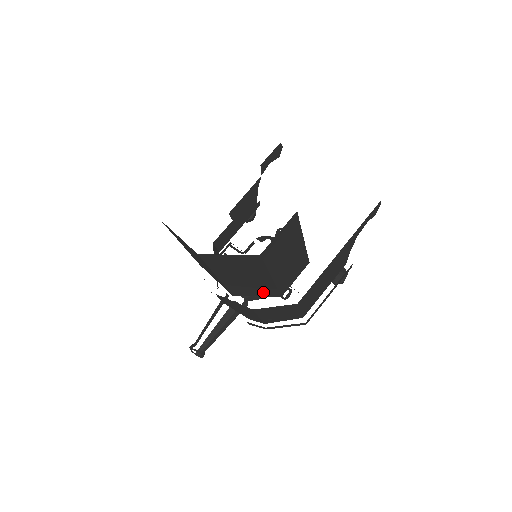
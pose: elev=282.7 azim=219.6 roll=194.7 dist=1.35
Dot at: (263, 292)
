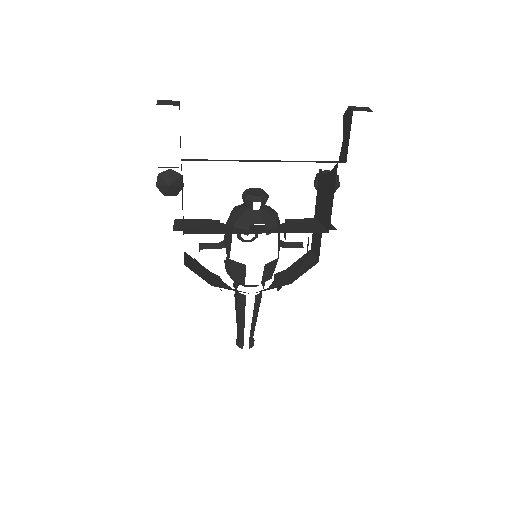
Dot at: occluded
